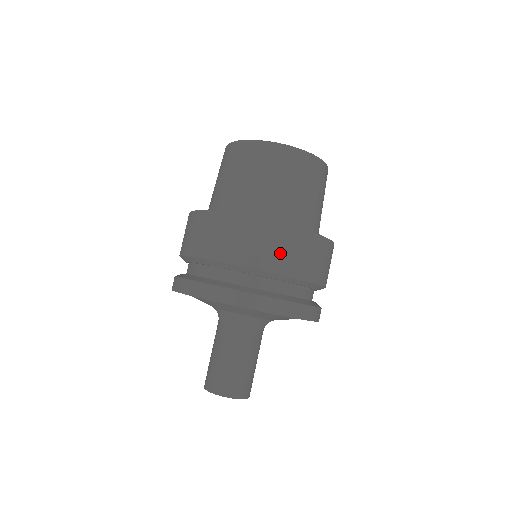
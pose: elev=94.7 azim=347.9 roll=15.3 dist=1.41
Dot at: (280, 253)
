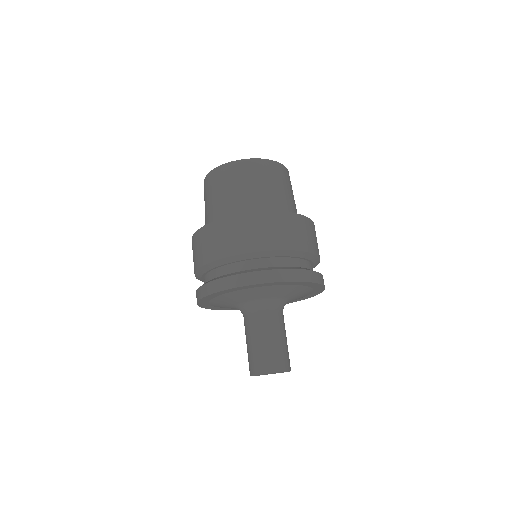
Dot at: (229, 240)
